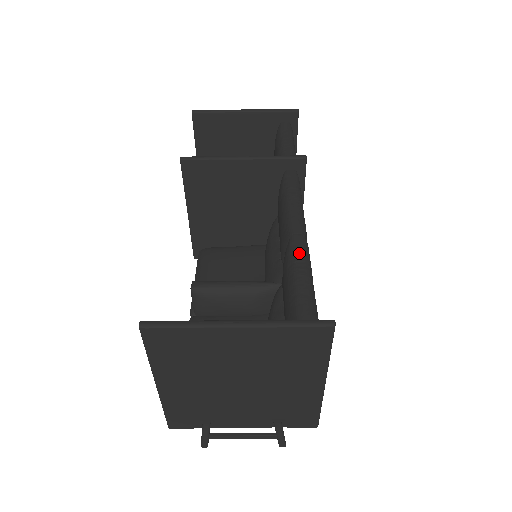
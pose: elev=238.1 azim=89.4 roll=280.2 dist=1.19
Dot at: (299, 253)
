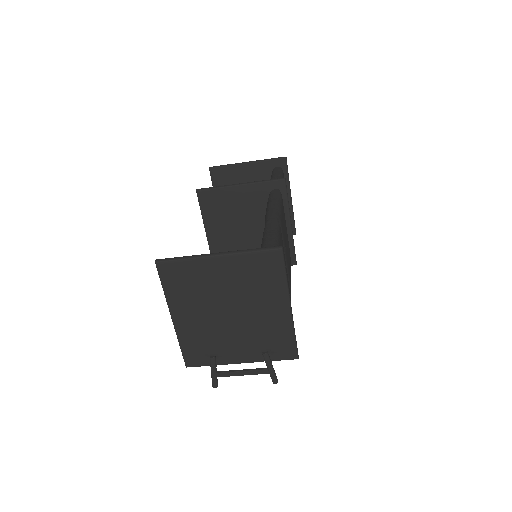
Dot at: (271, 226)
